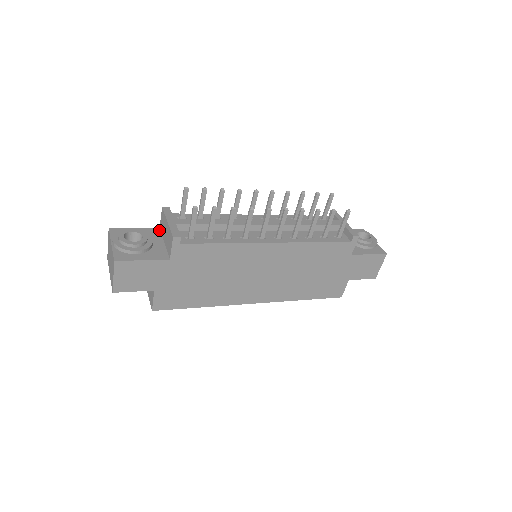
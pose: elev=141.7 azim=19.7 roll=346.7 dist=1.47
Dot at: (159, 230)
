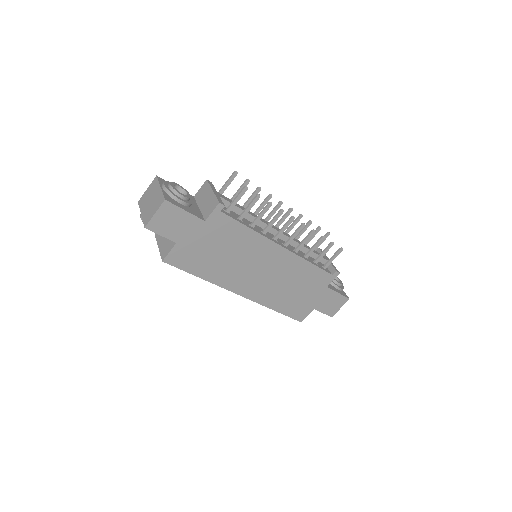
Dot at: (194, 198)
